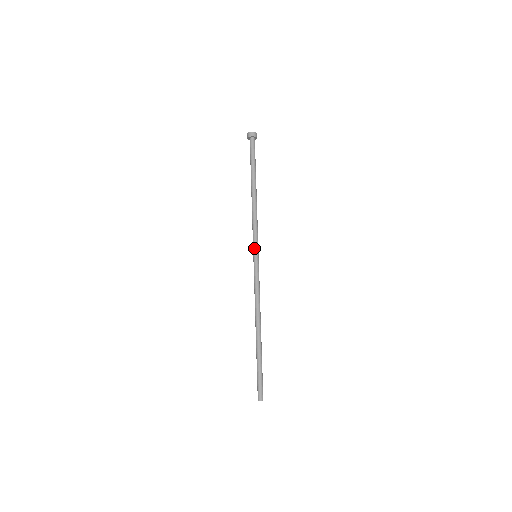
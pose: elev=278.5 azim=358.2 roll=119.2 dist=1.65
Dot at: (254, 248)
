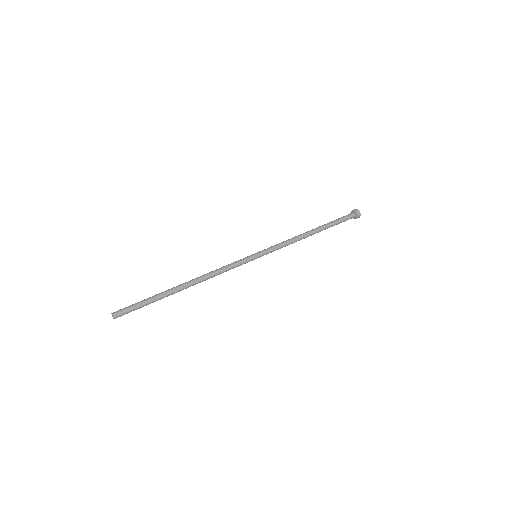
Dot at: (262, 250)
